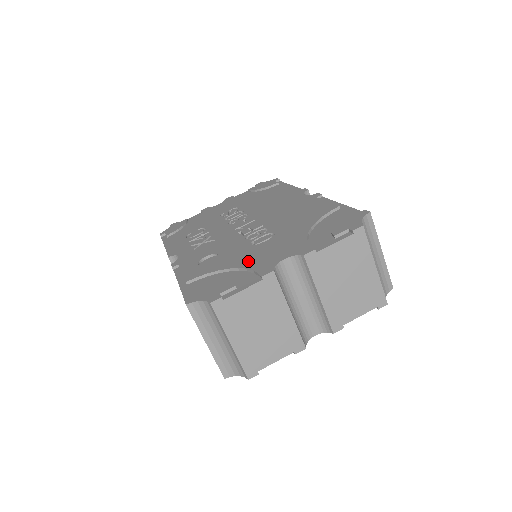
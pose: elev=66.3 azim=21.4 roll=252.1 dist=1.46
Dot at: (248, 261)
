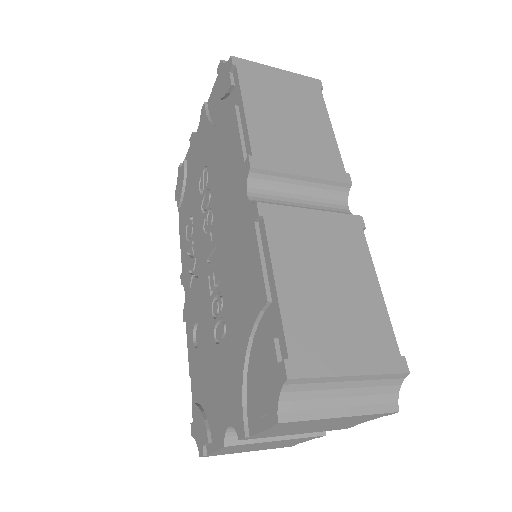
Dot at: (212, 389)
